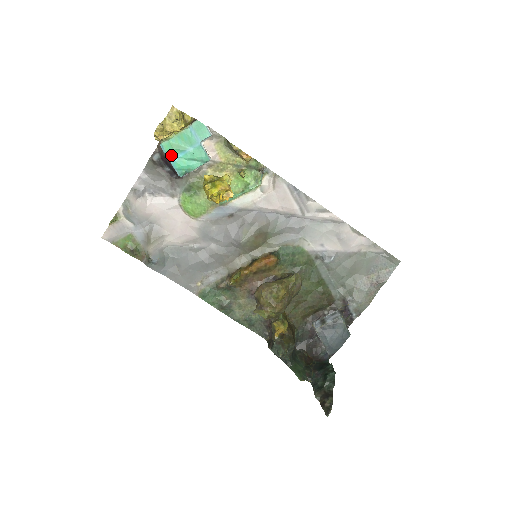
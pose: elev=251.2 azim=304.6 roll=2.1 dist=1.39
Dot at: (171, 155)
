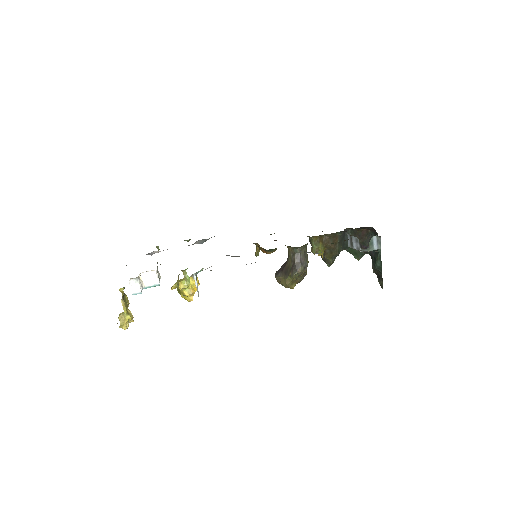
Dot at: occluded
